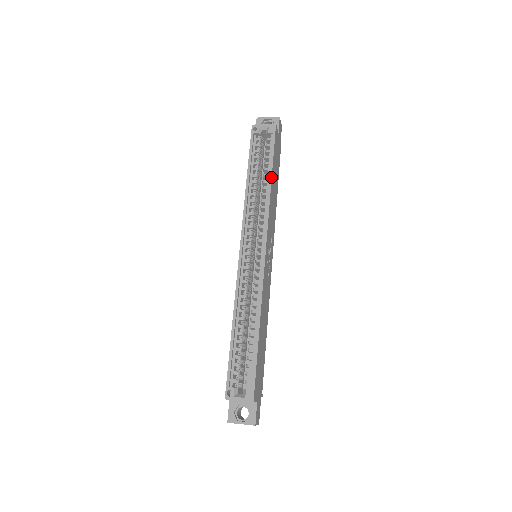
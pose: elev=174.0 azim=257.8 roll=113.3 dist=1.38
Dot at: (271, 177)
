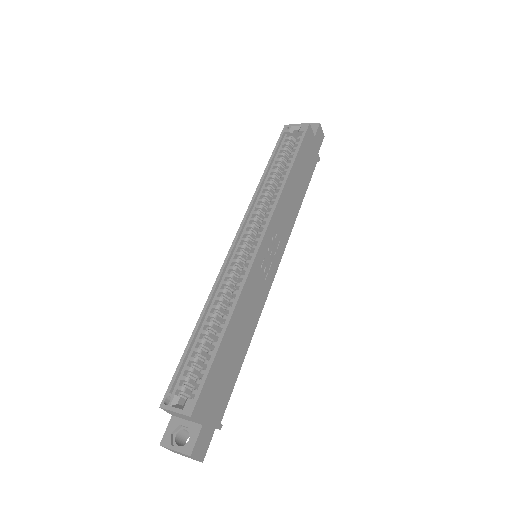
Dot at: (290, 170)
